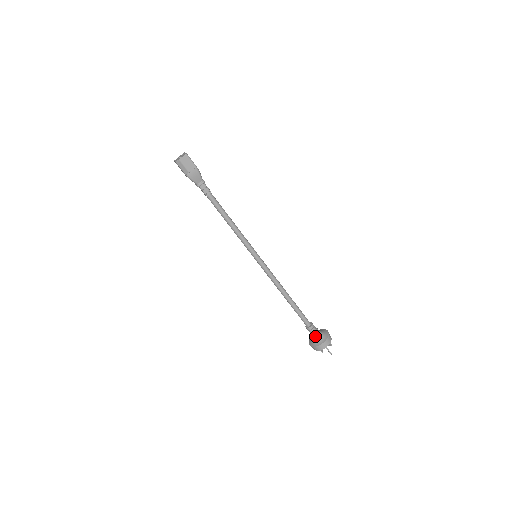
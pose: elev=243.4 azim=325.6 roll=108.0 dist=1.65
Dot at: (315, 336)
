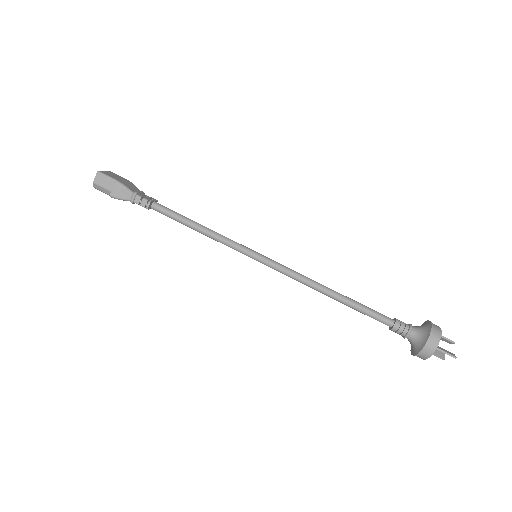
Dot at: (410, 337)
